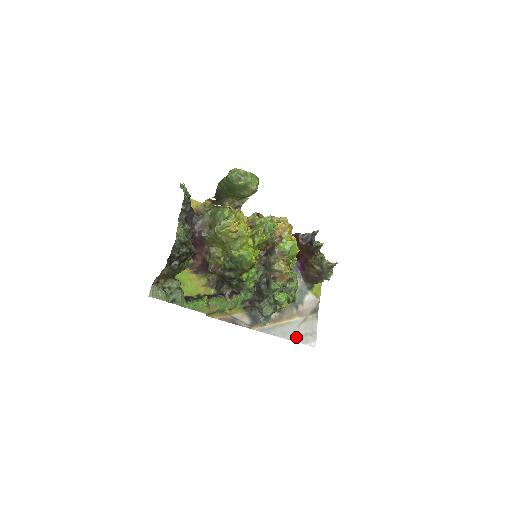
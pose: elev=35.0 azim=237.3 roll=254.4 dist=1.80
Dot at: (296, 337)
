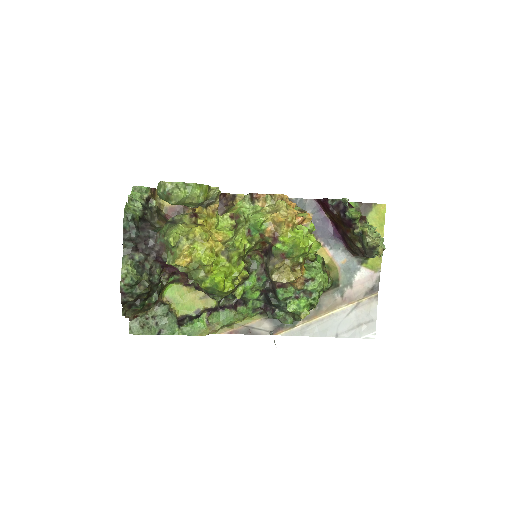
Dot at: (343, 332)
